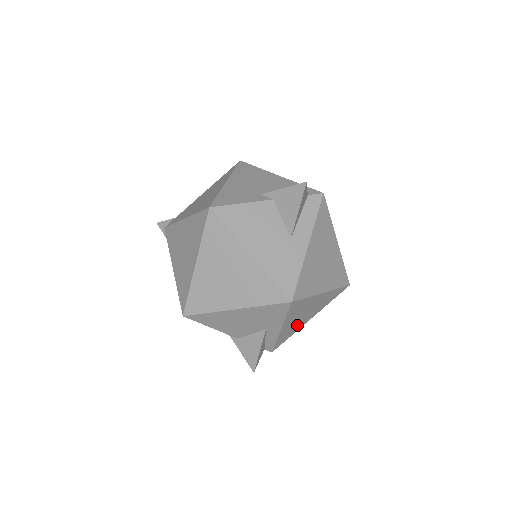
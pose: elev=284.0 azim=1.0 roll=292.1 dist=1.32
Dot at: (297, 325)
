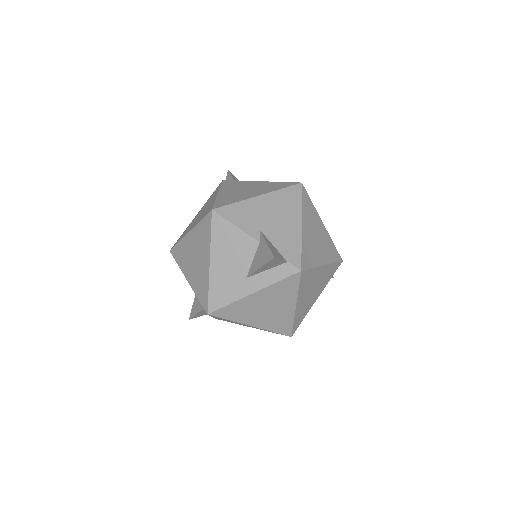
Dot at: occluded
